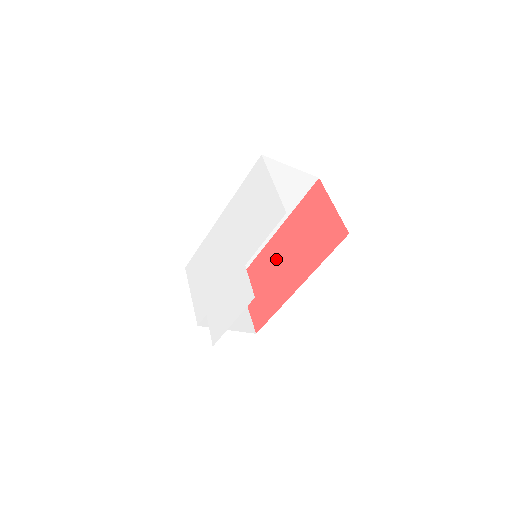
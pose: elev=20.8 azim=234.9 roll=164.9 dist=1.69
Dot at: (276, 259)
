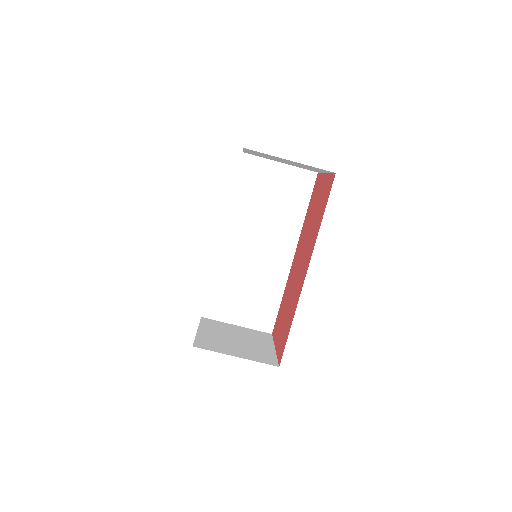
Dot at: (294, 275)
